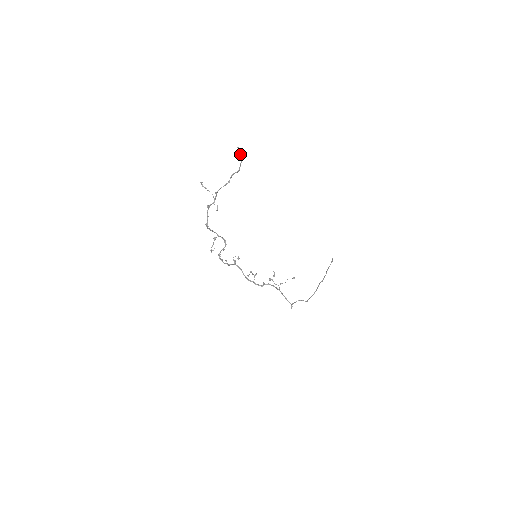
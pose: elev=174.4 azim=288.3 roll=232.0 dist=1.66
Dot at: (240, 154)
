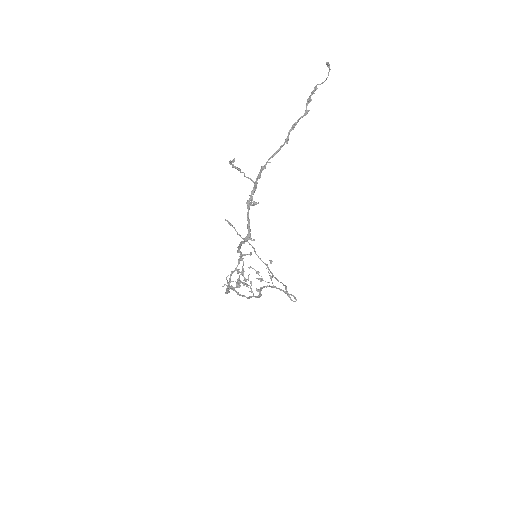
Dot at: (327, 77)
